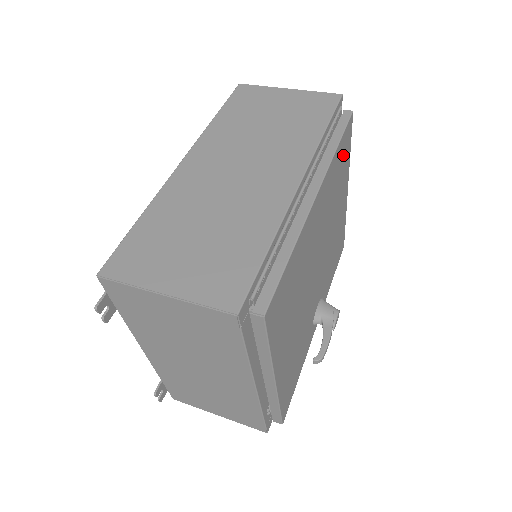
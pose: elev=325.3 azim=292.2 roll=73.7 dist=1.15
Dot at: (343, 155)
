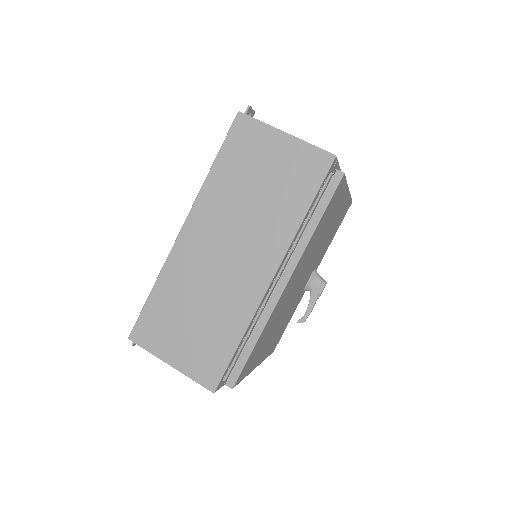
Dot at: (331, 207)
